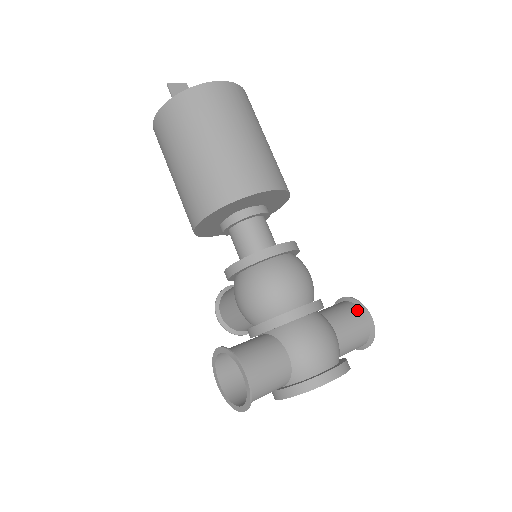
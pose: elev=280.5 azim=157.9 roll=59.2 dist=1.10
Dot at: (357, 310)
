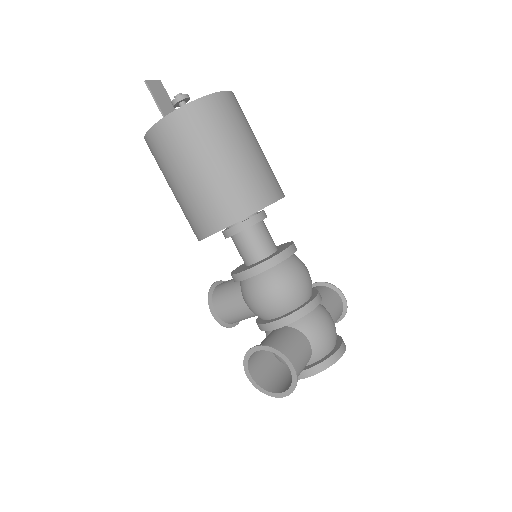
Dot at: (334, 293)
